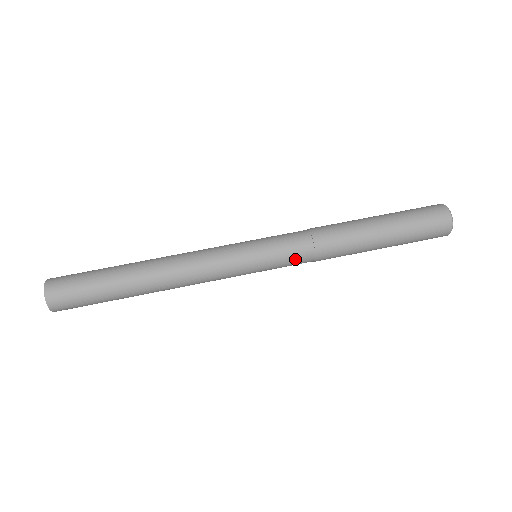
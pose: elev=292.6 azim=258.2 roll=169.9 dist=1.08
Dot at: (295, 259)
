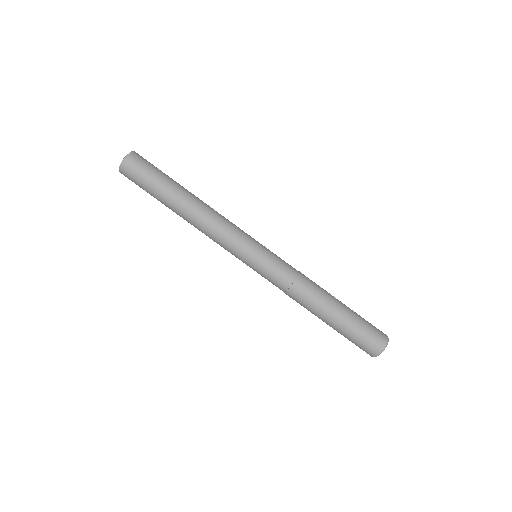
Dot at: occluded
